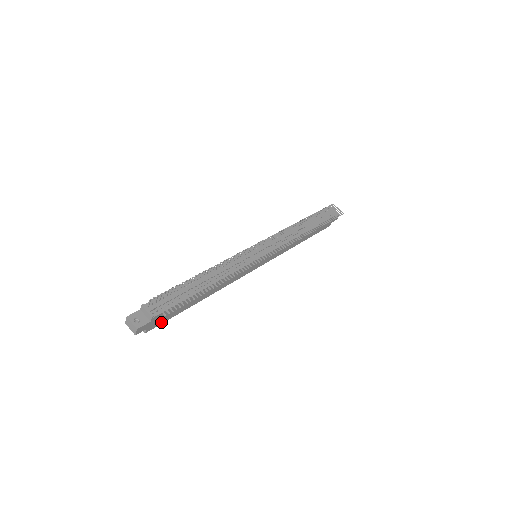
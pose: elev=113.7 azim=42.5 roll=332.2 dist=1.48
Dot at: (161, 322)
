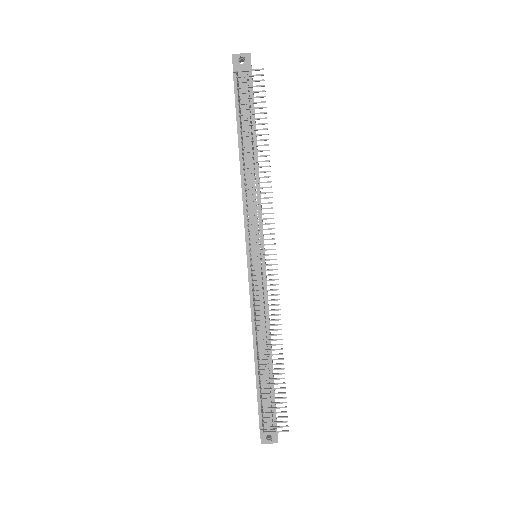
Dot at: occluded
